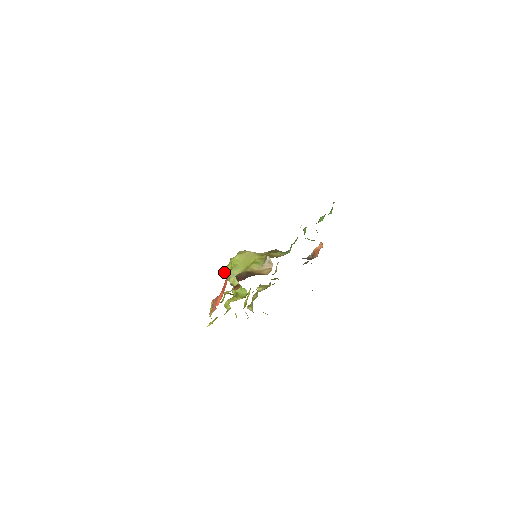
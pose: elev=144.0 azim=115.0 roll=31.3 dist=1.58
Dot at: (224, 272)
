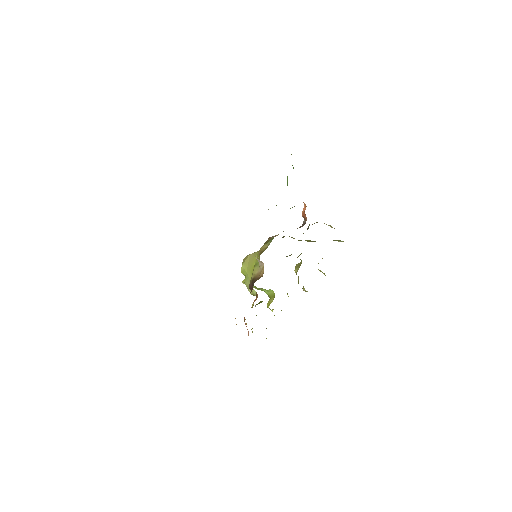
Dot at: occluded
